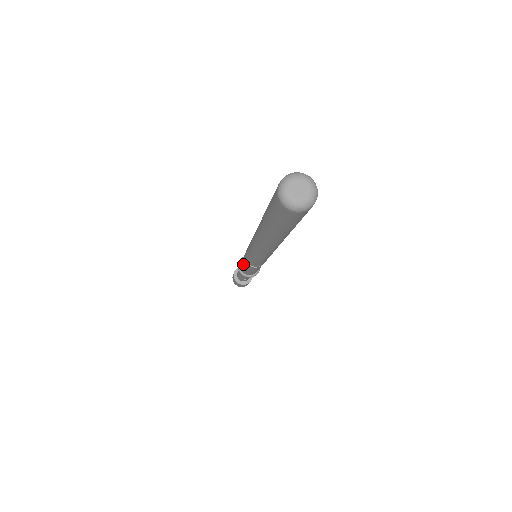
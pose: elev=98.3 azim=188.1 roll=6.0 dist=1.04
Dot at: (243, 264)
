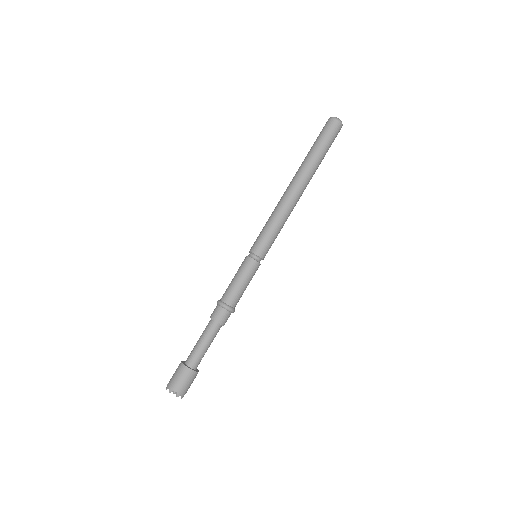
Dot at: (240, 274)
